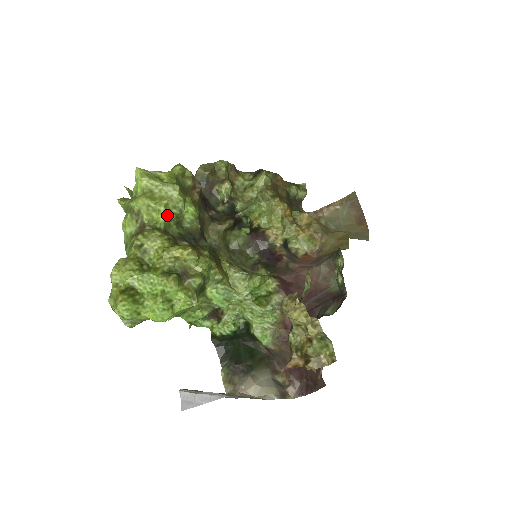
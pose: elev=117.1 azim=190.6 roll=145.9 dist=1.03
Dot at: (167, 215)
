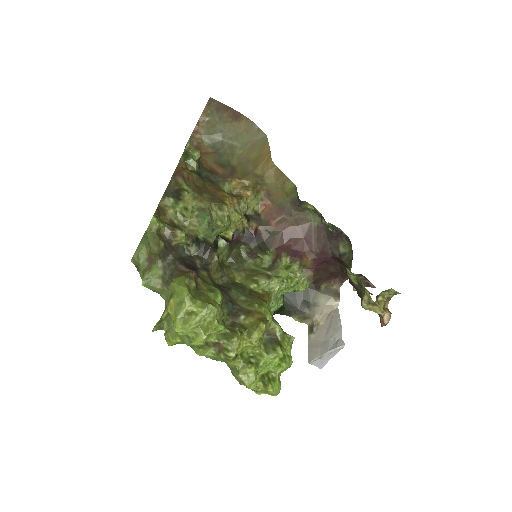
Dot at: (221, 323)
